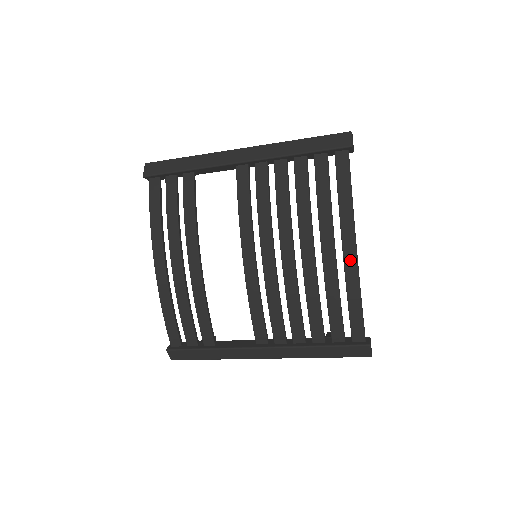
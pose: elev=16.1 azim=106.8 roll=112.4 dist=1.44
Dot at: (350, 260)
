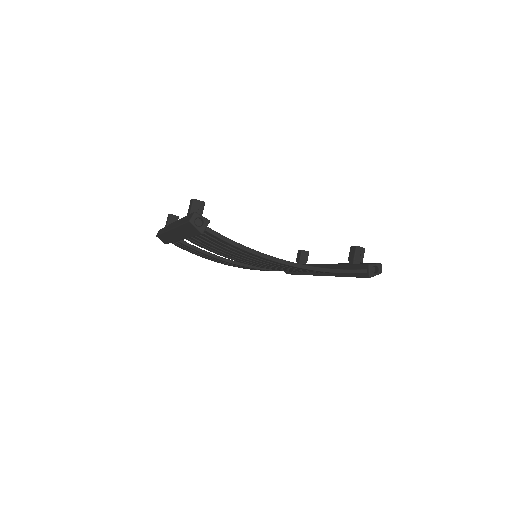
Dot at: occluded
